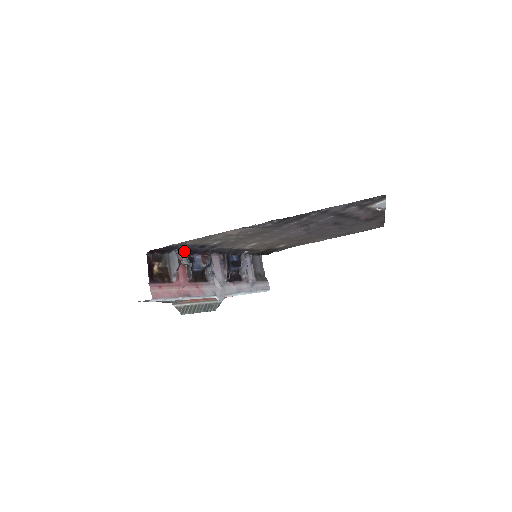
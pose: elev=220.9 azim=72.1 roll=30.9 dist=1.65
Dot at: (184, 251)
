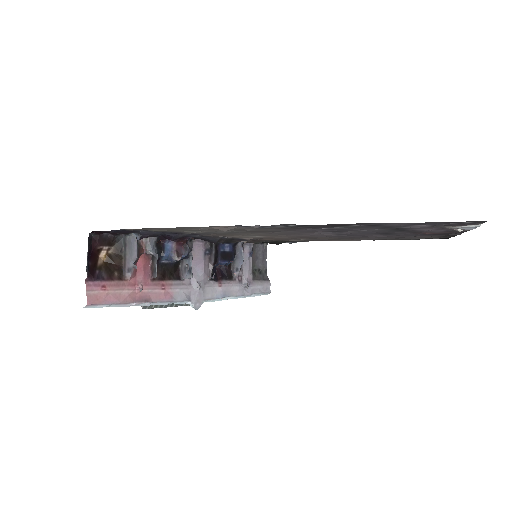
Dot at: (149, 236)
